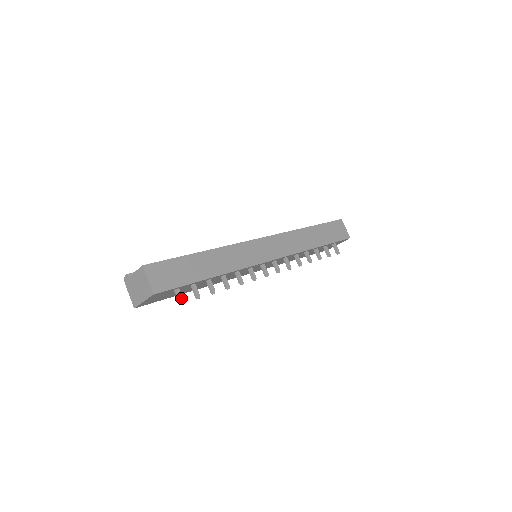
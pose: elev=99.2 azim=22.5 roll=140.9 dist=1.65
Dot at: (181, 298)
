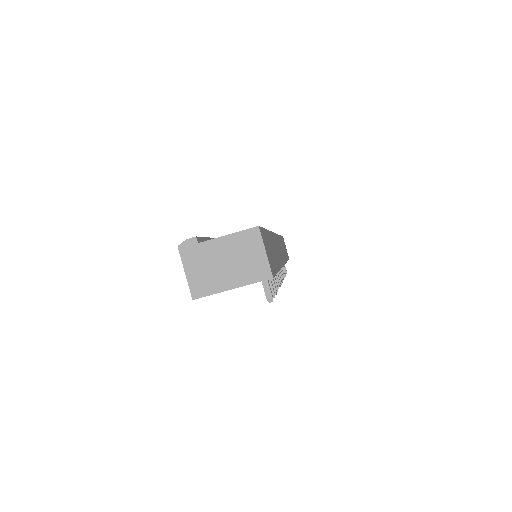
Dot at: (271, 292)
